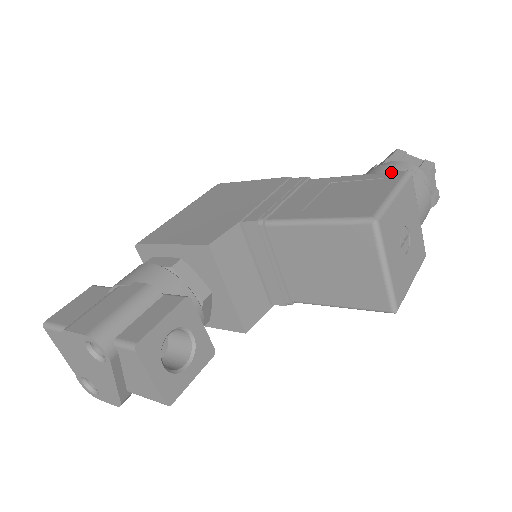
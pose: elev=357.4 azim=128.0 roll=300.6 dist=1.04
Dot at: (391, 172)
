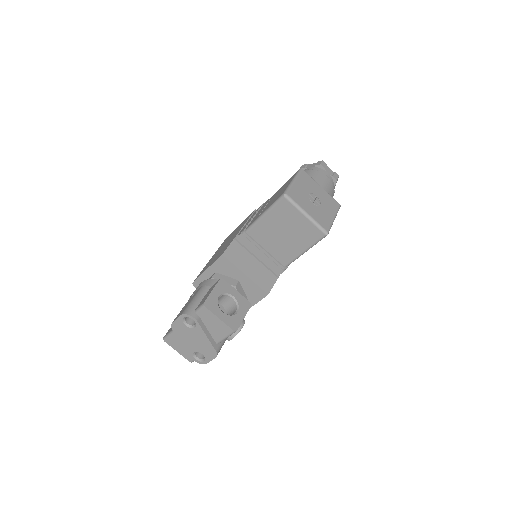
Dot at: (293, 175)
